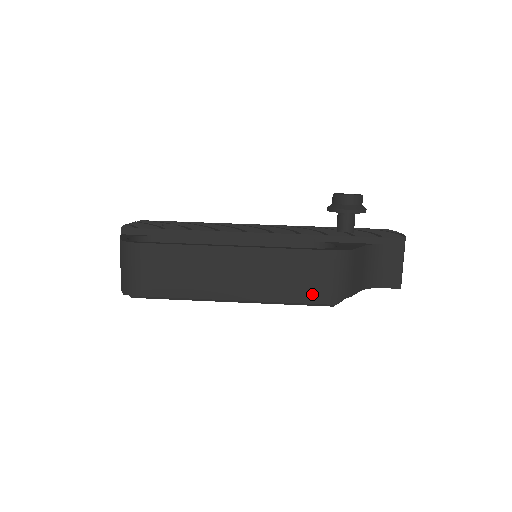
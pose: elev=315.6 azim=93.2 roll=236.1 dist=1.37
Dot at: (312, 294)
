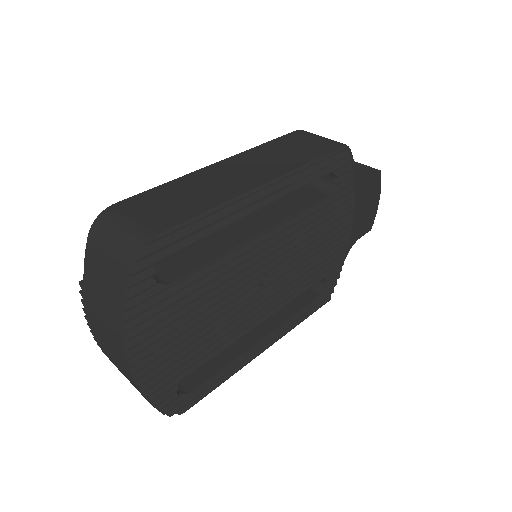
Dot at: (320, 150)
